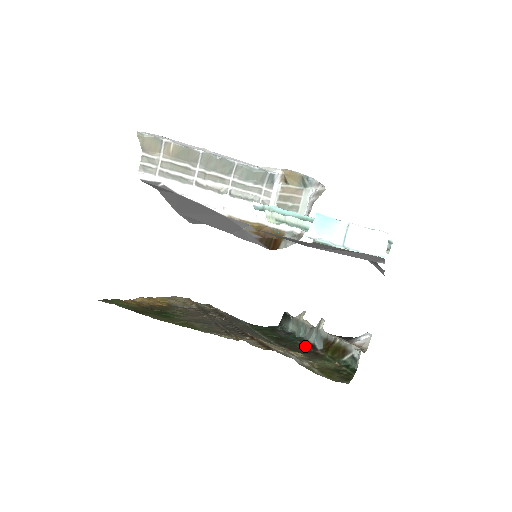
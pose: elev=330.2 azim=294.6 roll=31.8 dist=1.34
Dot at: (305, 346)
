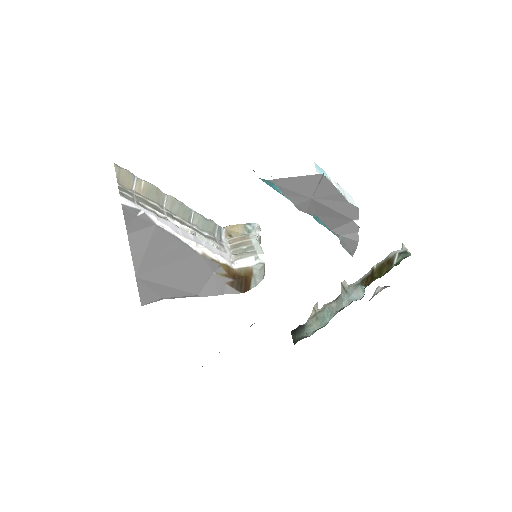
Dot at: occluded
